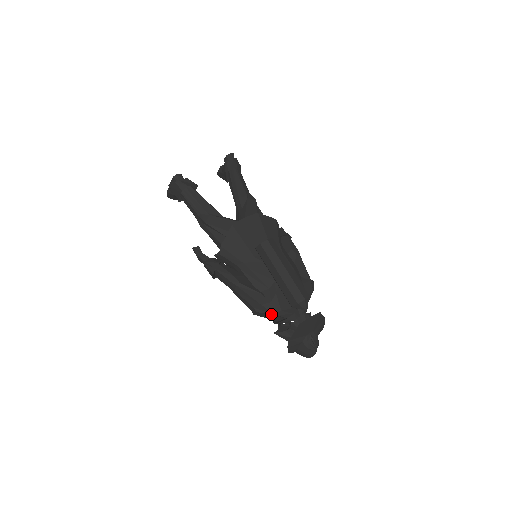
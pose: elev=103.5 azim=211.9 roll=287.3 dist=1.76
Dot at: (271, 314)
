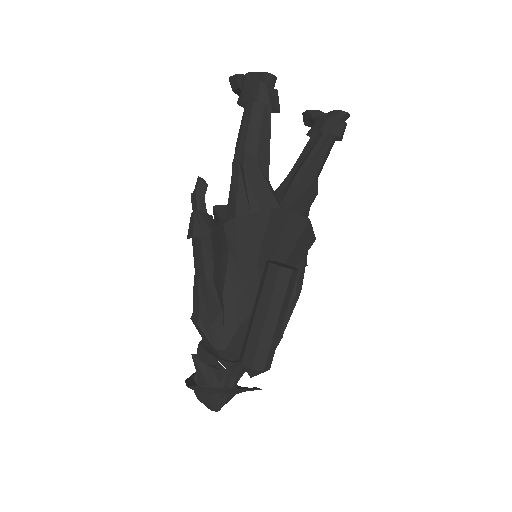
Dot at: (211, 343)
